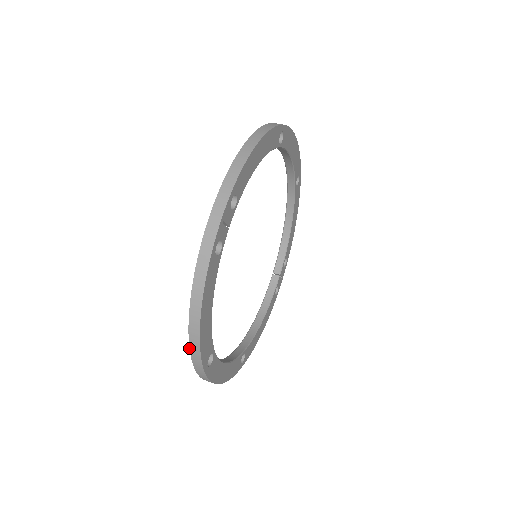
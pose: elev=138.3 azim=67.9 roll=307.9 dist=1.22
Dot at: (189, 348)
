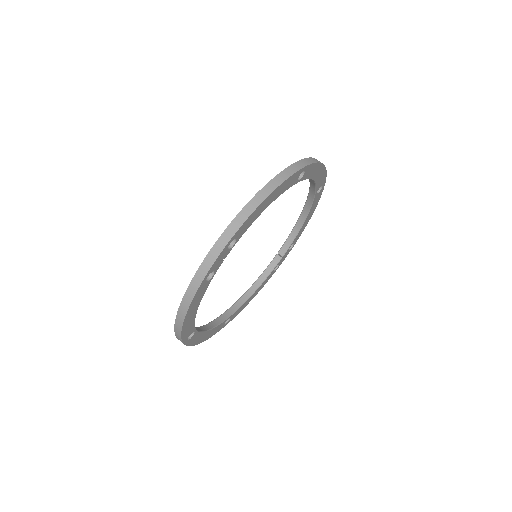
Dot at: (174, 330)
